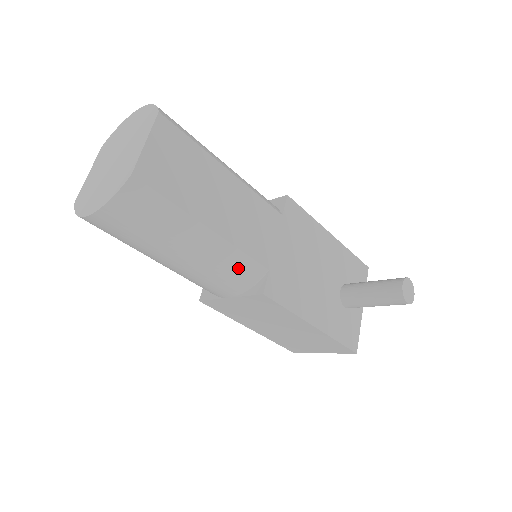
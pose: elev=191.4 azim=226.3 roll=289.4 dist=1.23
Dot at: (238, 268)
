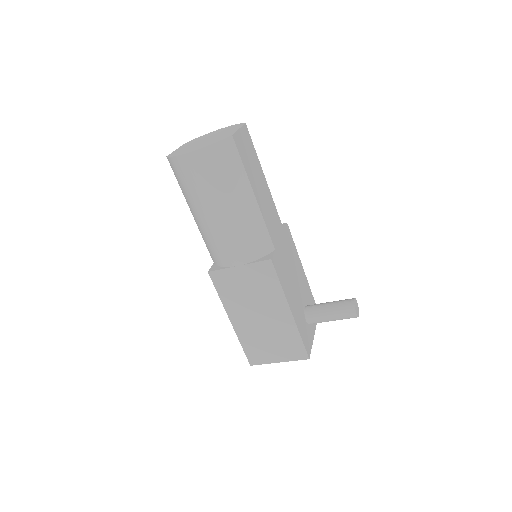
Dot at: (259, 236)
